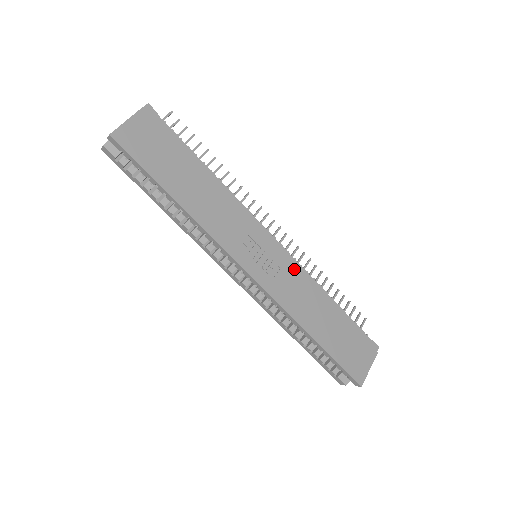
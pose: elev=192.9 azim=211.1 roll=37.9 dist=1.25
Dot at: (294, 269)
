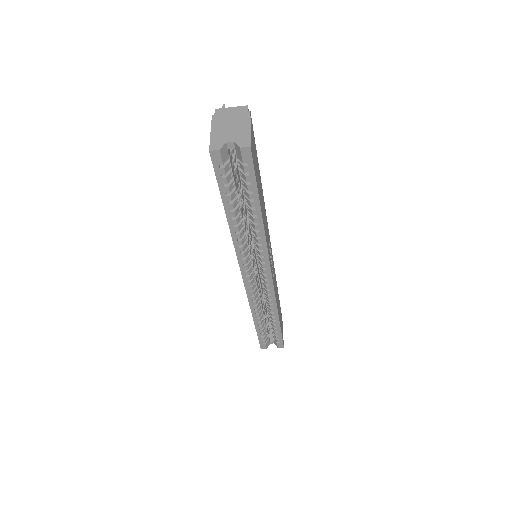
Dot at: occluded
